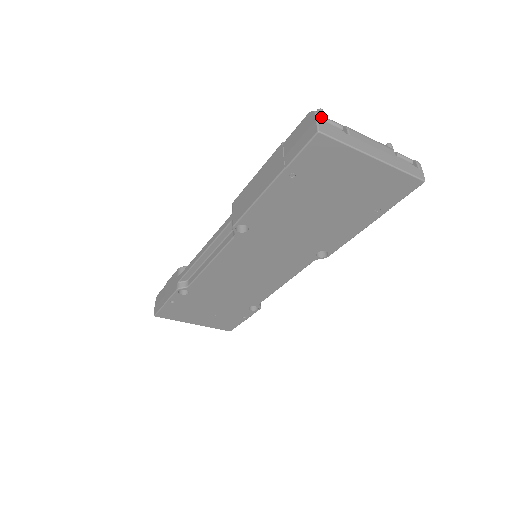
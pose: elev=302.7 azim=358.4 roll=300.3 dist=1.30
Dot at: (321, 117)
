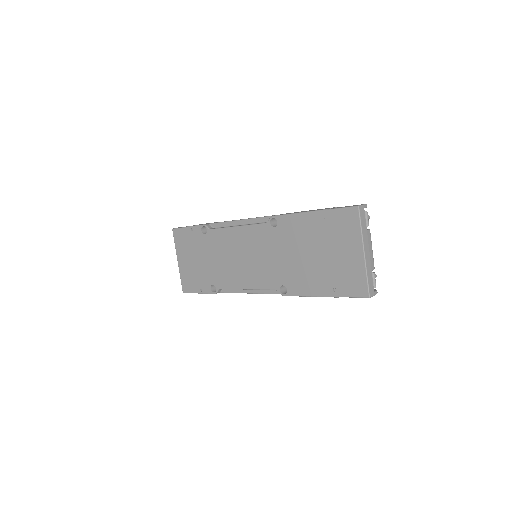
Dot at: occluded
